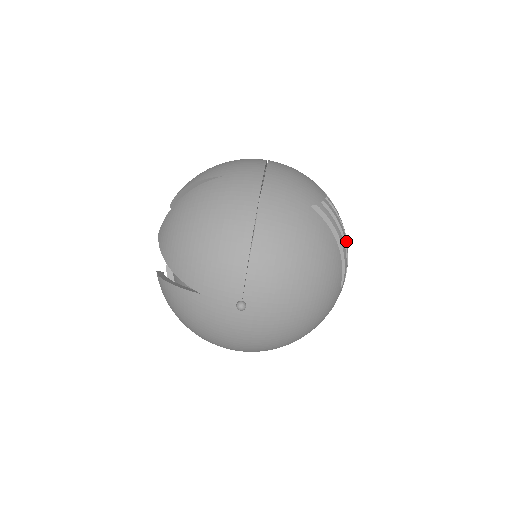
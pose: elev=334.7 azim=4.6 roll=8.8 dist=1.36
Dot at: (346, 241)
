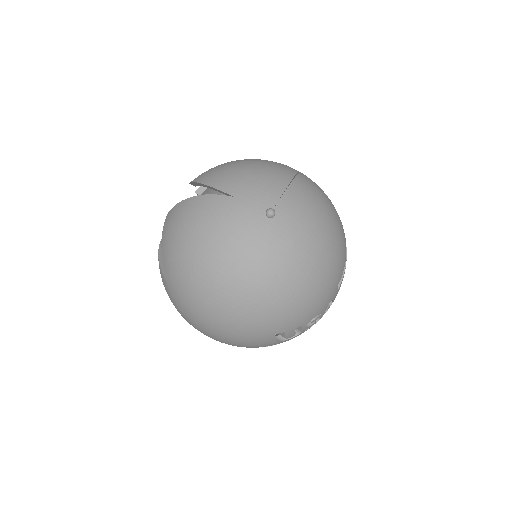
Dot at: occluded
